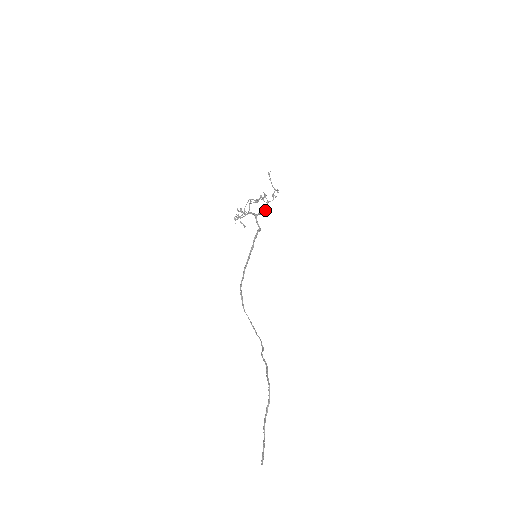
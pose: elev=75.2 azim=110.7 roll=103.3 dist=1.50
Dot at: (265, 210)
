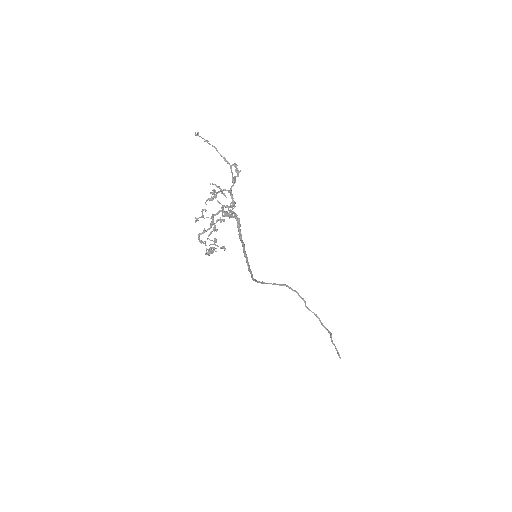
Dot at: occluded
